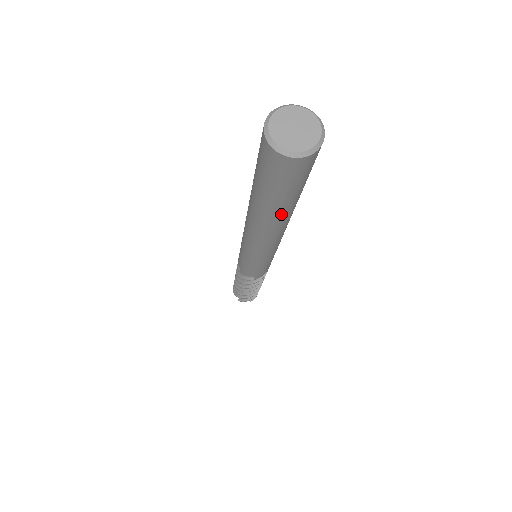
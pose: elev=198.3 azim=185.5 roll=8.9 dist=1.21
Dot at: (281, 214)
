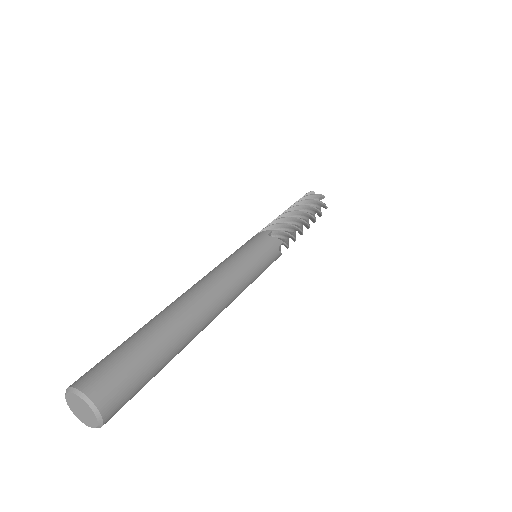
Dot at: occluded
